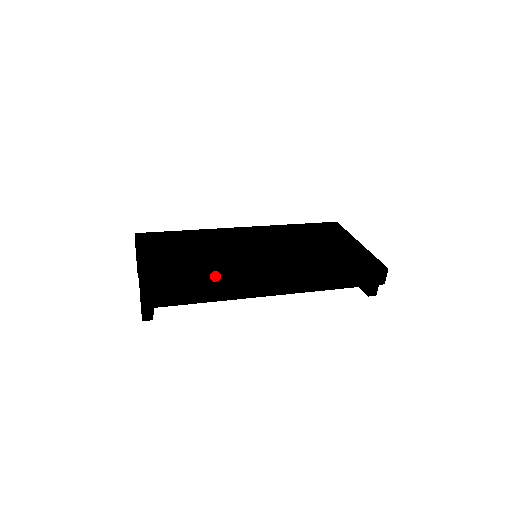
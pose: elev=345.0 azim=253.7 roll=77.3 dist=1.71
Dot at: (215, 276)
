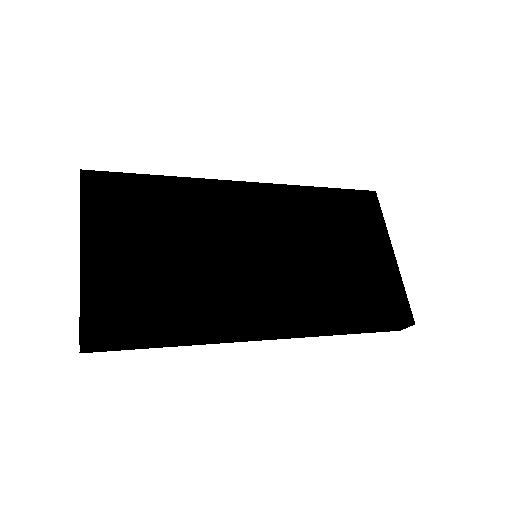
Dot at: (194, 317)
